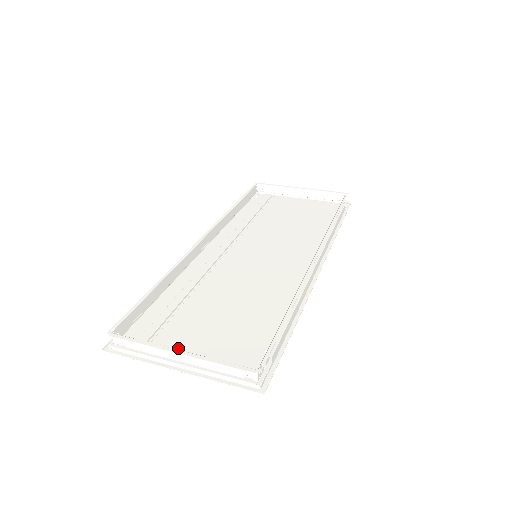
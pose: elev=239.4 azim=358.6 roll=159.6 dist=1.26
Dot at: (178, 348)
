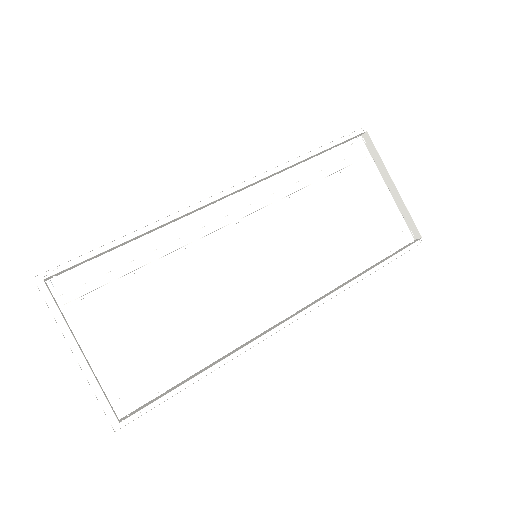
Dot at: (94, 327)
